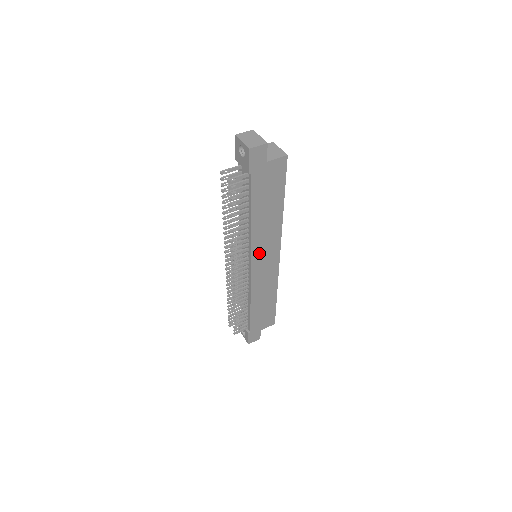
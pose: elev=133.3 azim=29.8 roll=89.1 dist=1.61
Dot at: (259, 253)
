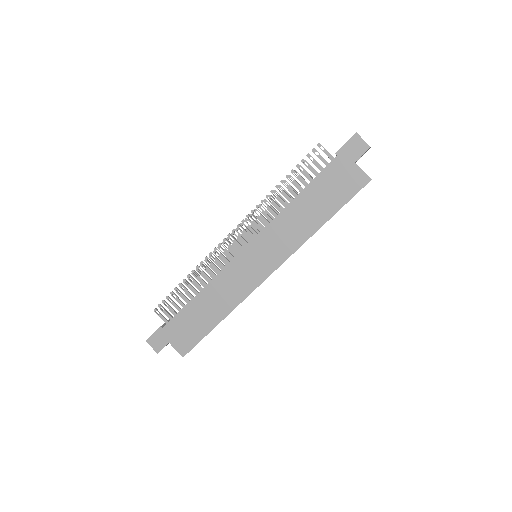
Dot at: (263, 243)
